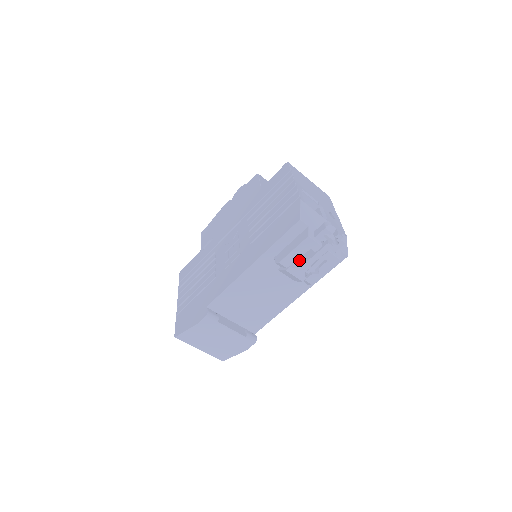
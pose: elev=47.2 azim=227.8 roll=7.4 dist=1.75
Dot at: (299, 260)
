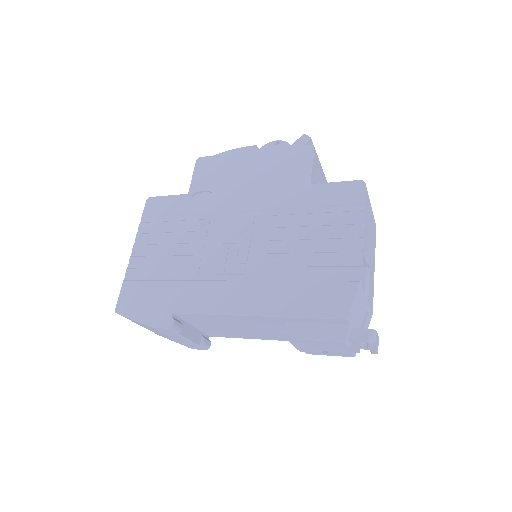
Dot at: occluded
